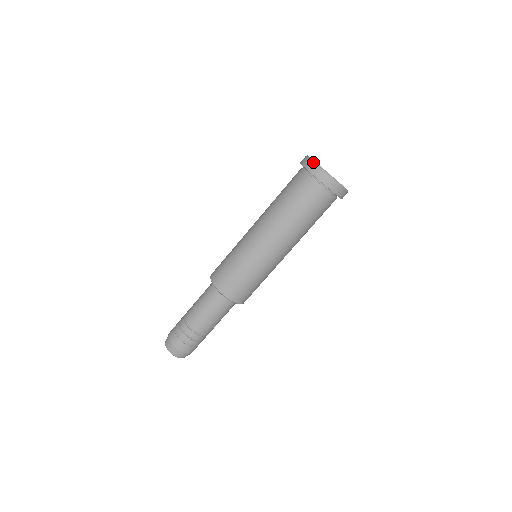
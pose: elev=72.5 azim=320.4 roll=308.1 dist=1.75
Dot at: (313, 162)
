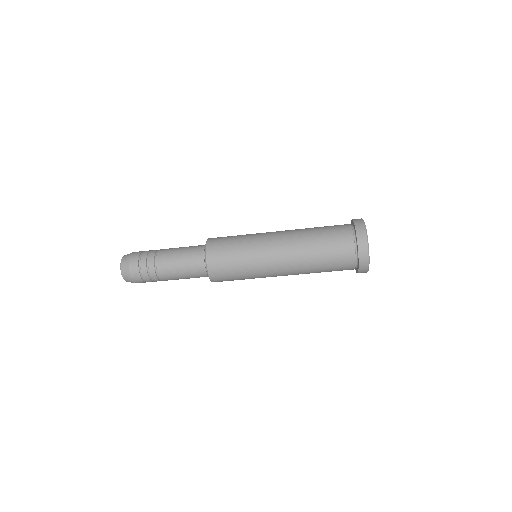
Dot at: (367, 243)
